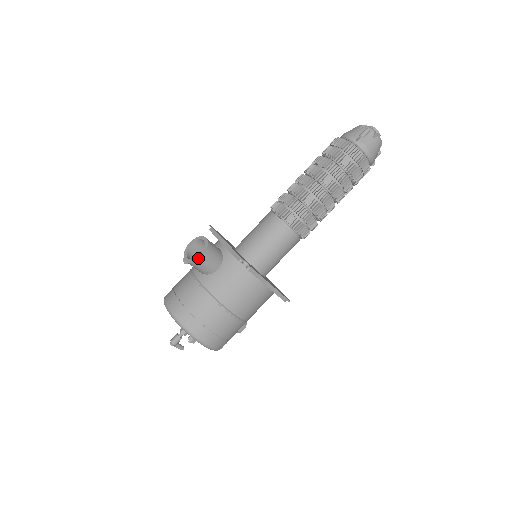
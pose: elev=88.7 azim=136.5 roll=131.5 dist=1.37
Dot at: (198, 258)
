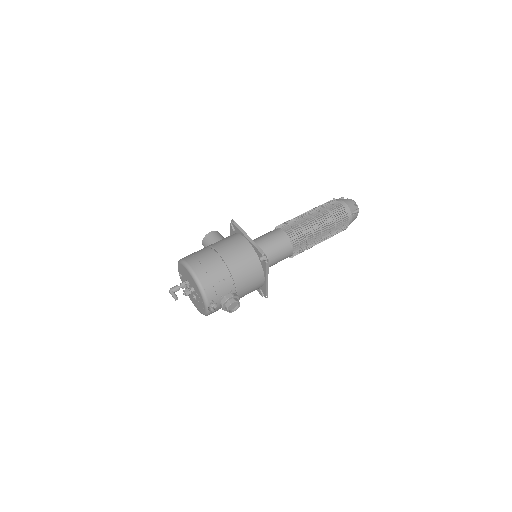
Dot at: (208, 234)
